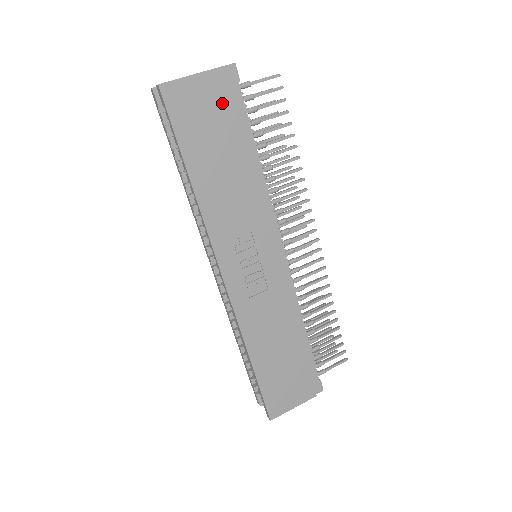
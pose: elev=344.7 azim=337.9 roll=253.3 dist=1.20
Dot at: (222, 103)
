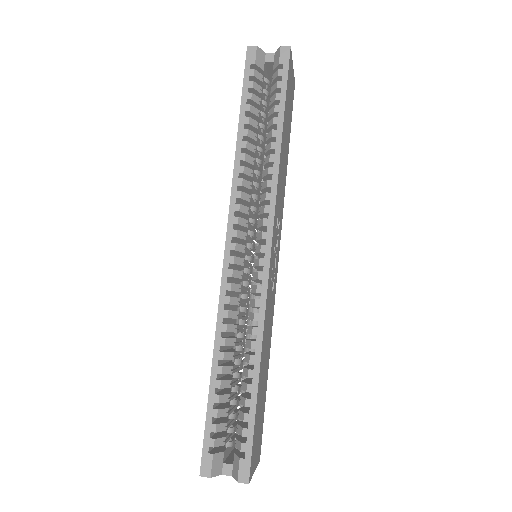
Dot at: (292, 103)
